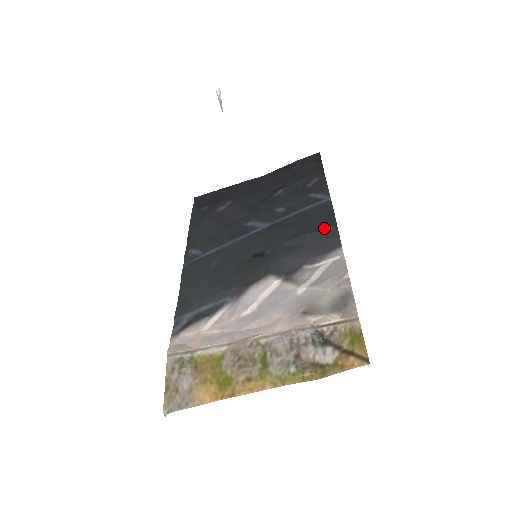
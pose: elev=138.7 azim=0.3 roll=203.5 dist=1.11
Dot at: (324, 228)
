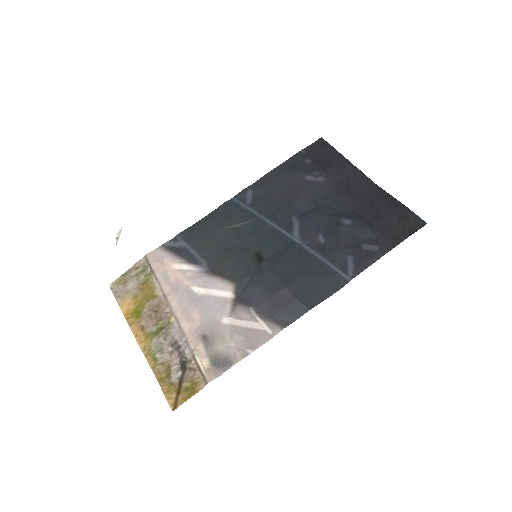
Dot at: (302, 299)
